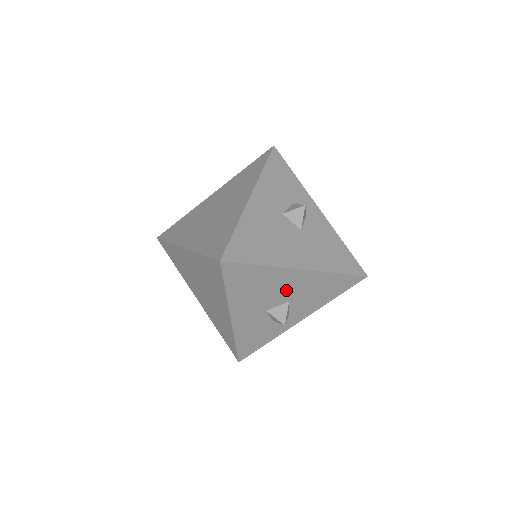
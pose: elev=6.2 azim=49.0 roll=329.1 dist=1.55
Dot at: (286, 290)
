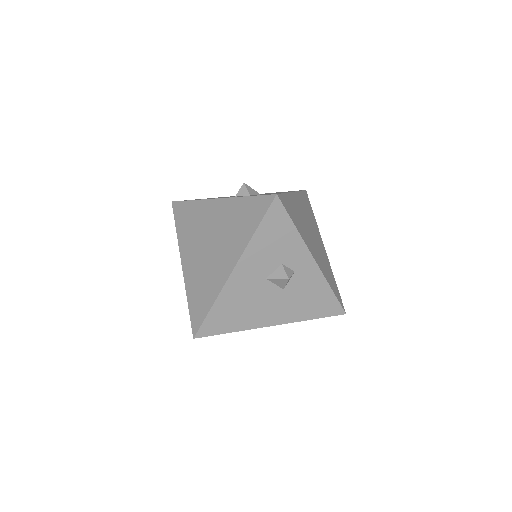
Dot at: occluded
